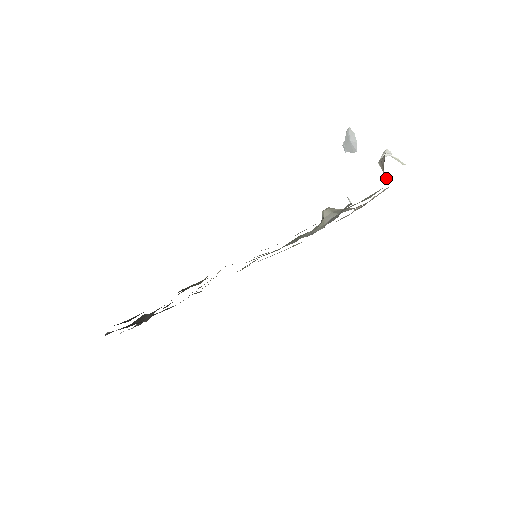
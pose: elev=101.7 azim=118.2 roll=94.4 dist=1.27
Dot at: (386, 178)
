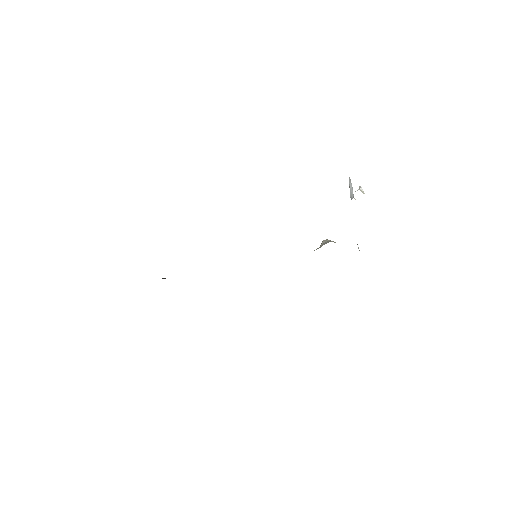
Dot at: occluded
